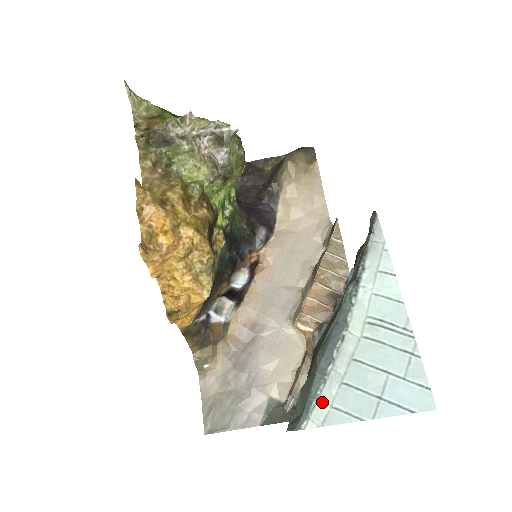
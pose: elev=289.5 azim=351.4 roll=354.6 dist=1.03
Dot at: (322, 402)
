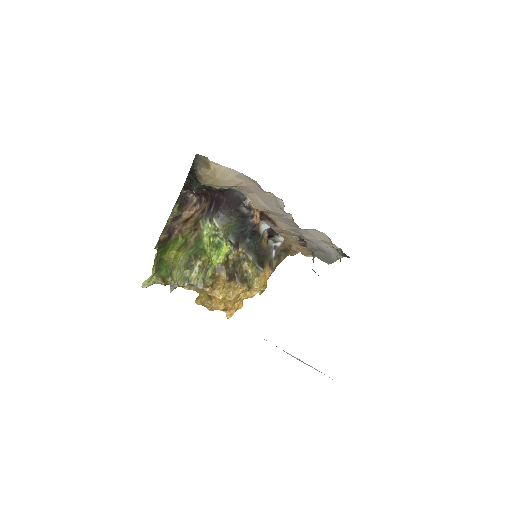
Dot at: occluded
